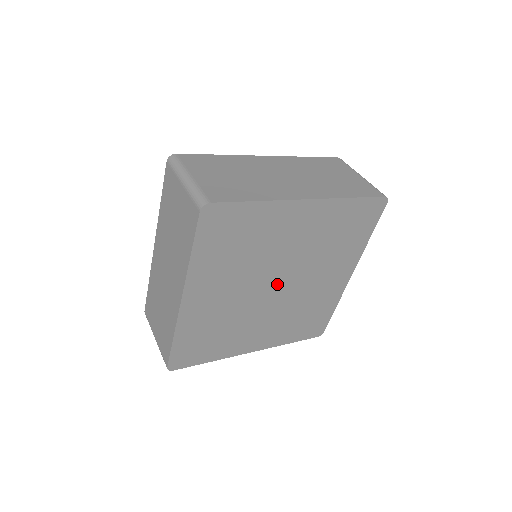
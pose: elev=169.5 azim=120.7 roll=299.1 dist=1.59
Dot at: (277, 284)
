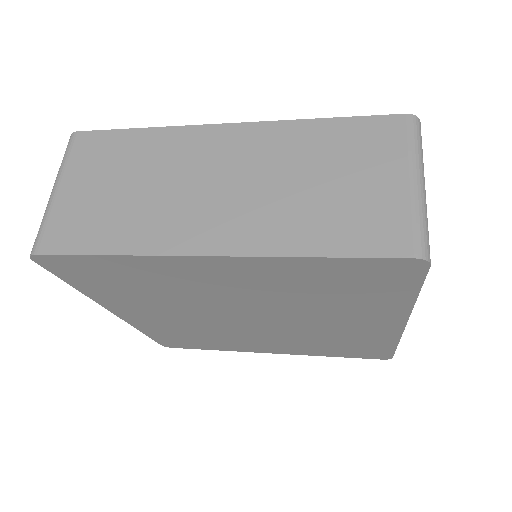
Dot at: (249, 318)
